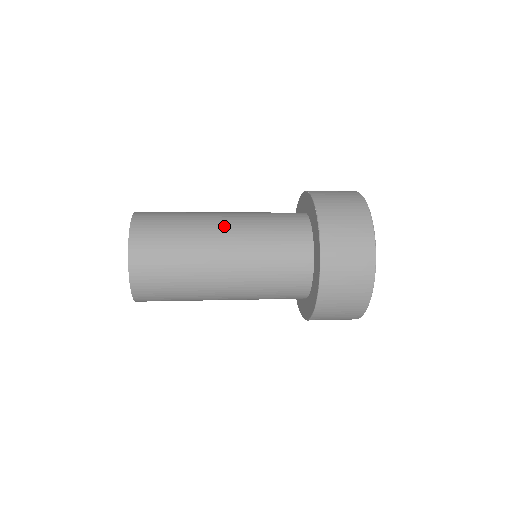
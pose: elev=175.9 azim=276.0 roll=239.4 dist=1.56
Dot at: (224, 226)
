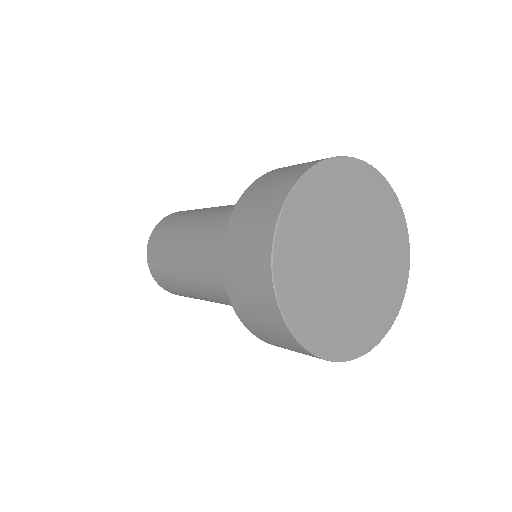
Dot at: (190, 246)
